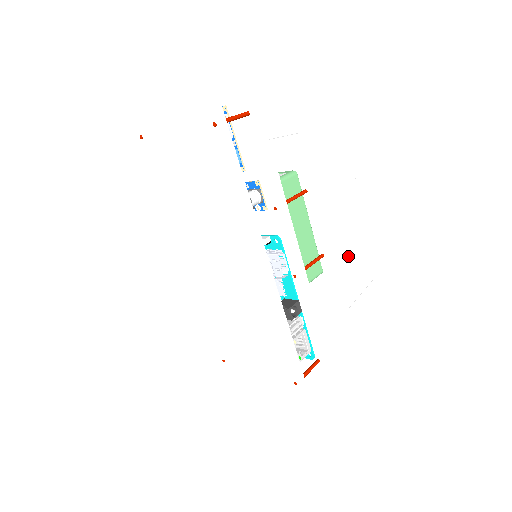
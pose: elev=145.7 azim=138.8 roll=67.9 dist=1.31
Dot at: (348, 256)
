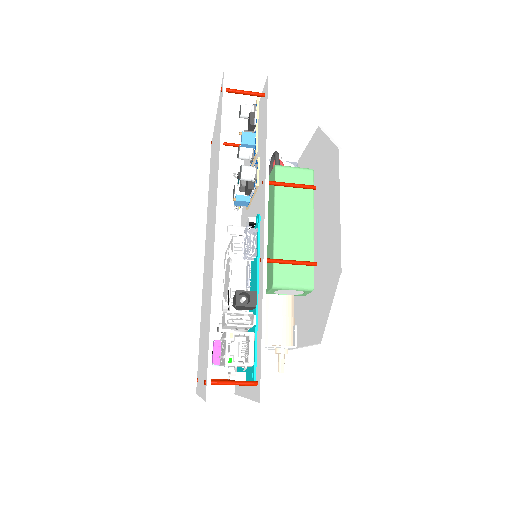
Dot at: (328, 254)
